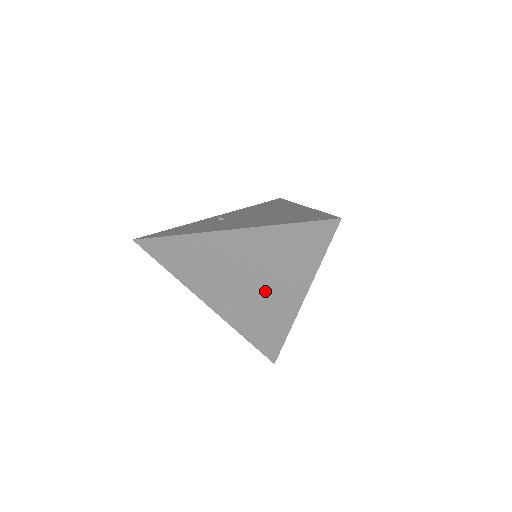
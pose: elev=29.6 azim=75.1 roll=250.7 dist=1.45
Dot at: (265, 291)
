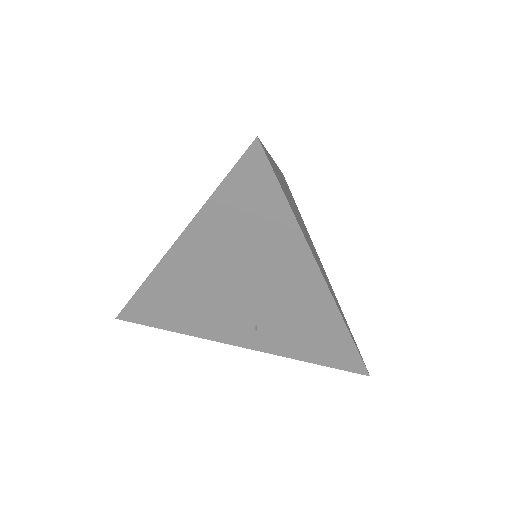
Dot at: (273, 293)
